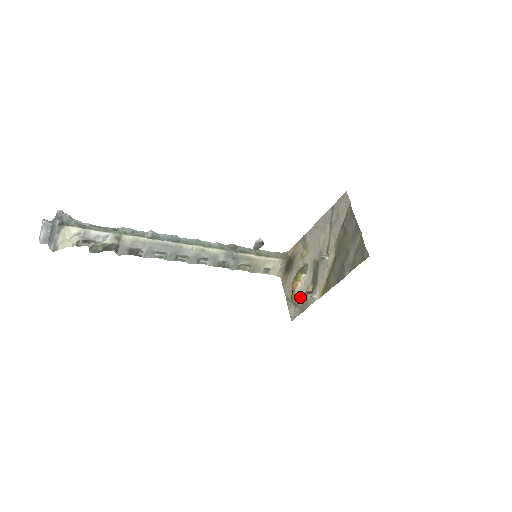
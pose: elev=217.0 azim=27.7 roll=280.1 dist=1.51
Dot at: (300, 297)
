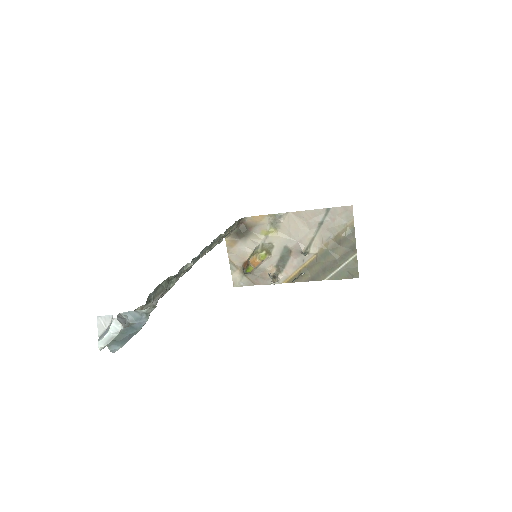
Dot at: (256, 272)
